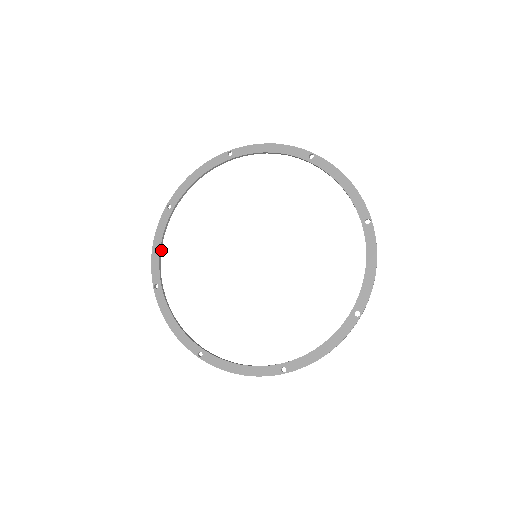
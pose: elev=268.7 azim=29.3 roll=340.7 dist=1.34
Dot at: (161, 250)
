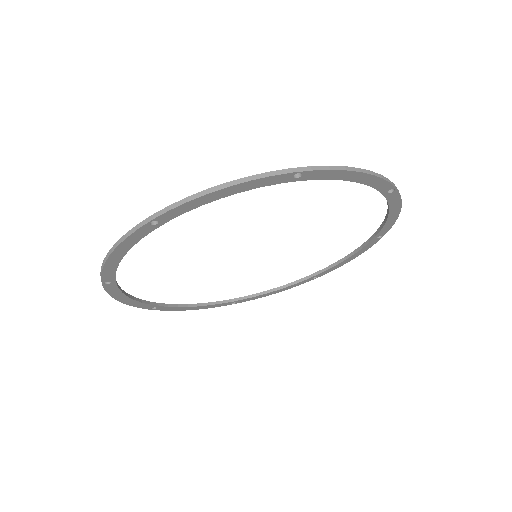
Dot at: (121, 255)
